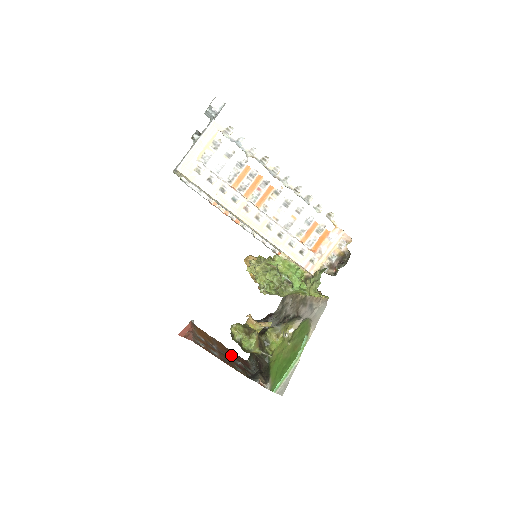
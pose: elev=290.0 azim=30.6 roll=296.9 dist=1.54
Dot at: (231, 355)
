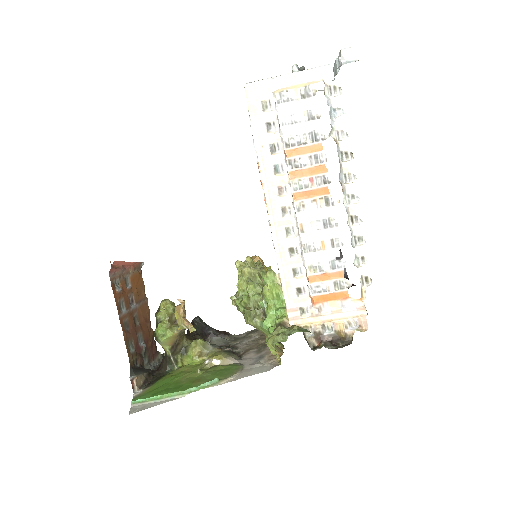
Dot at: (145, 330)
